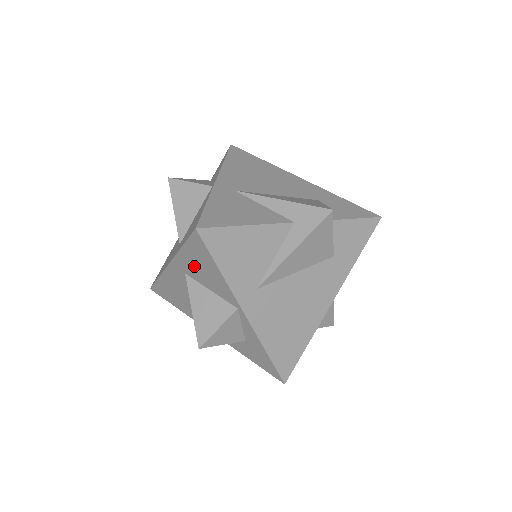
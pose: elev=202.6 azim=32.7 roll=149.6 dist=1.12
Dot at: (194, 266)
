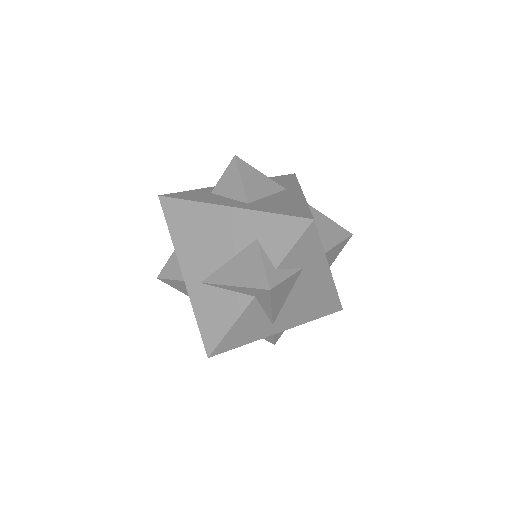
Dot at: occluded
